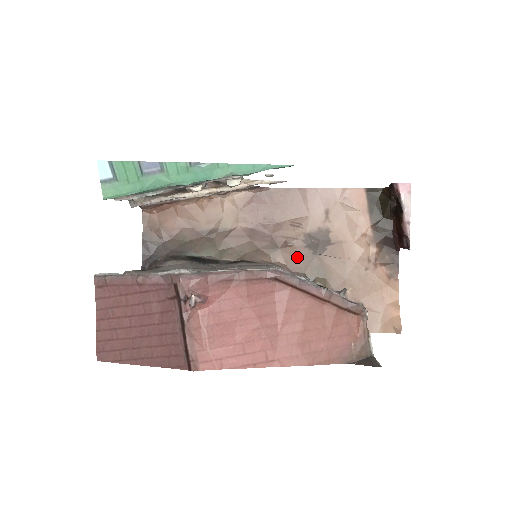
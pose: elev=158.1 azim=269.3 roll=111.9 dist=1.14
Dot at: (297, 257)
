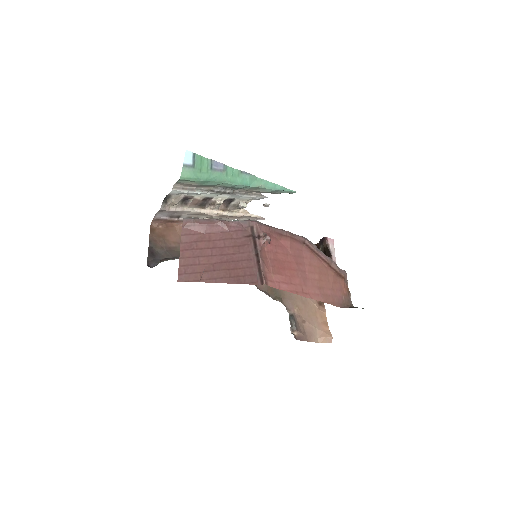
Dot at: occluded
